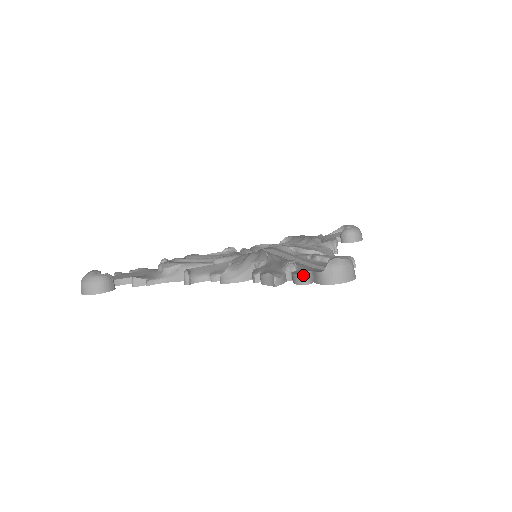
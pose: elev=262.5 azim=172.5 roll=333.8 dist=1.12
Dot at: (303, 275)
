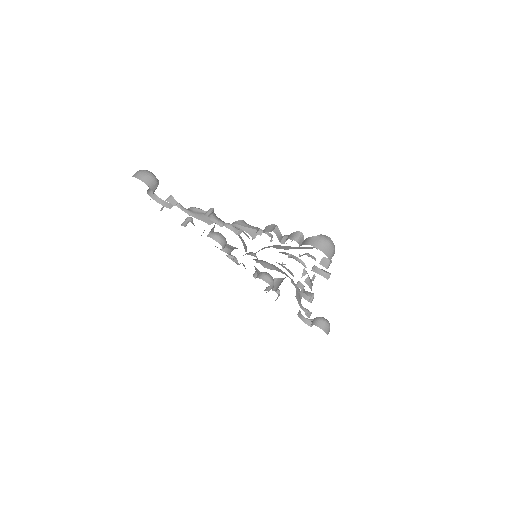
Dot at: (298, 234)
